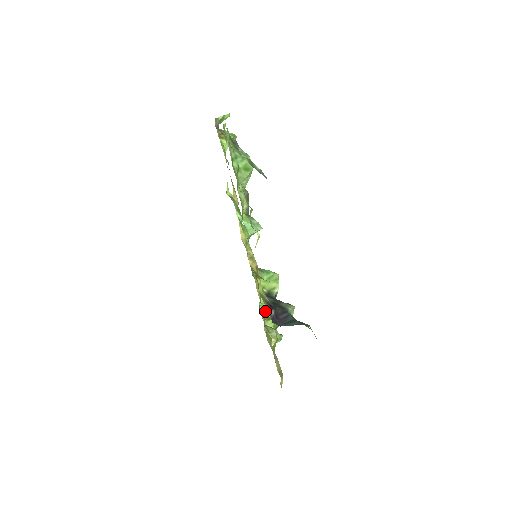
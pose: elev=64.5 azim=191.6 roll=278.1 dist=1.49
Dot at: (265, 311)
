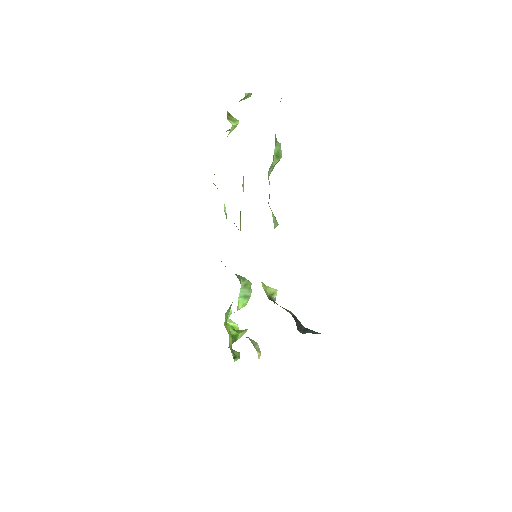
Dot at: (225, 324)
